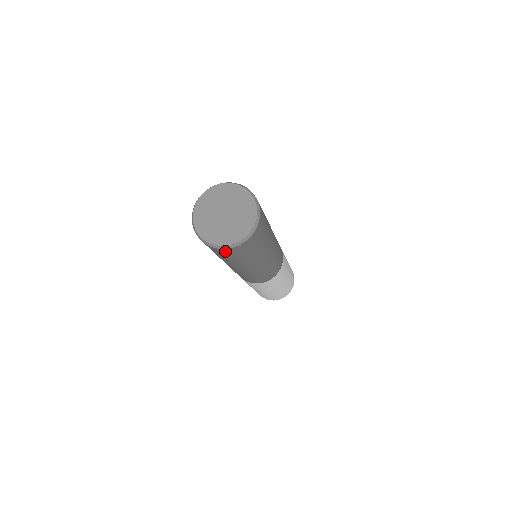
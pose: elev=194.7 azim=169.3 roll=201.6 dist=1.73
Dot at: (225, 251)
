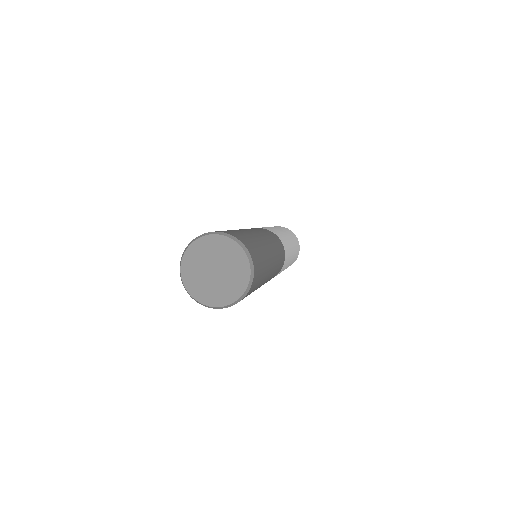
Dot at: occluded
